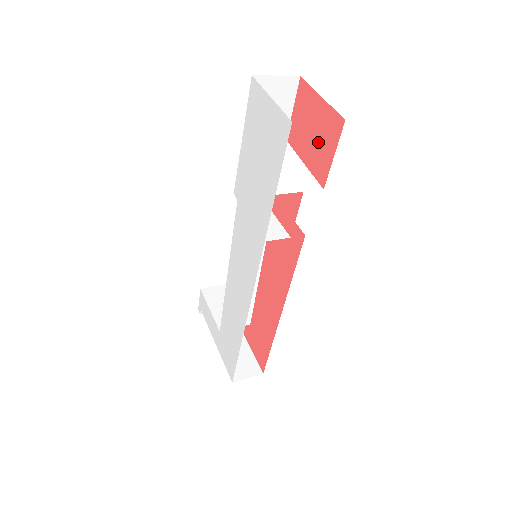
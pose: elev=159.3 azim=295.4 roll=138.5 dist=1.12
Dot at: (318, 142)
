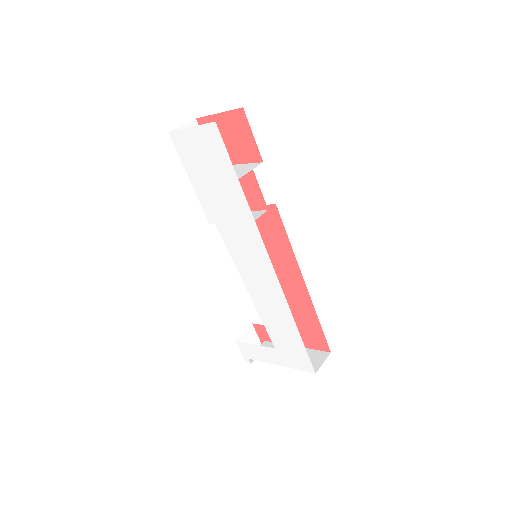
Dot at: (237, 140)
